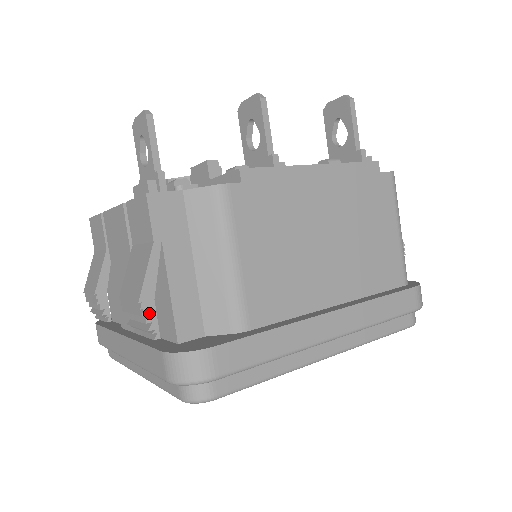
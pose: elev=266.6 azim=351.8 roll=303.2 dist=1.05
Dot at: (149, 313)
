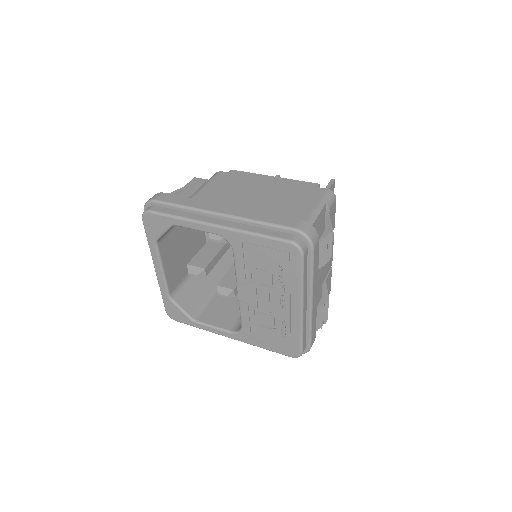
Dot at: occluded
